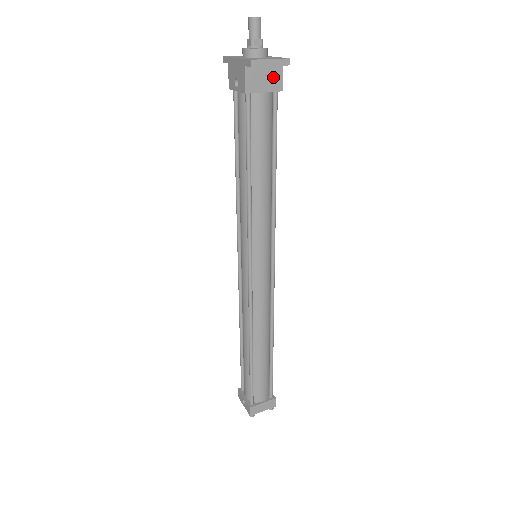
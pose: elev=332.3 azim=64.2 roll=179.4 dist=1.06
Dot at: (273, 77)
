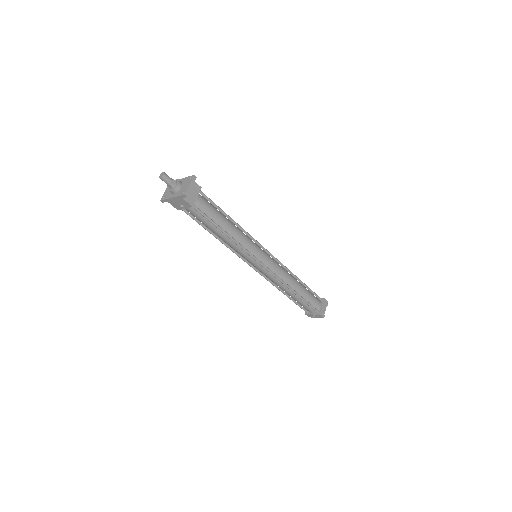
Dot at: (194, 188)
